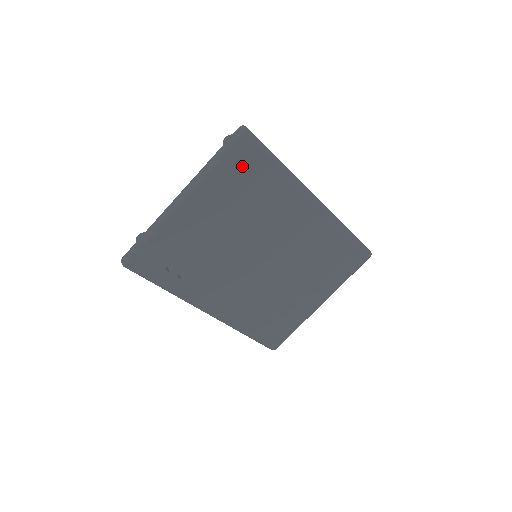
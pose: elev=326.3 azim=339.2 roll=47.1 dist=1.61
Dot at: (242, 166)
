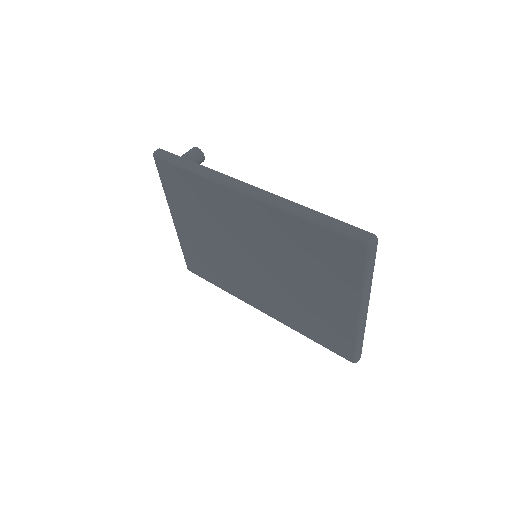
Dot at: (174, 183)
